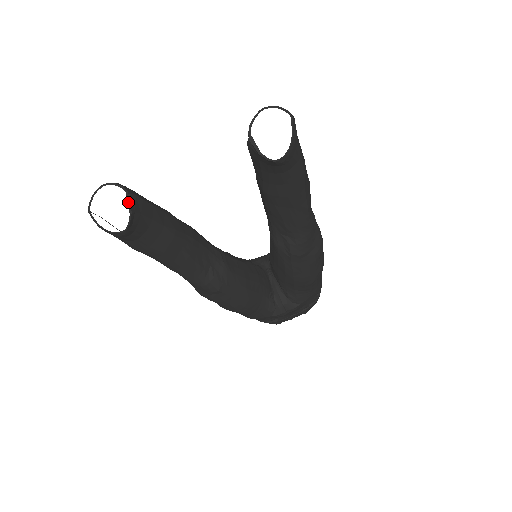
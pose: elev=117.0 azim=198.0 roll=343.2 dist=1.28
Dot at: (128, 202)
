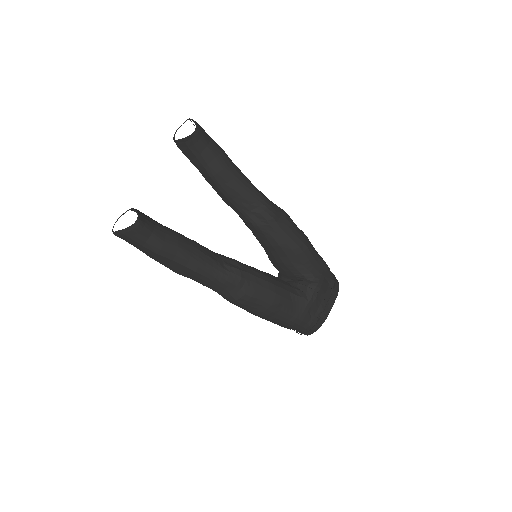
Dot at: (132, 210)
